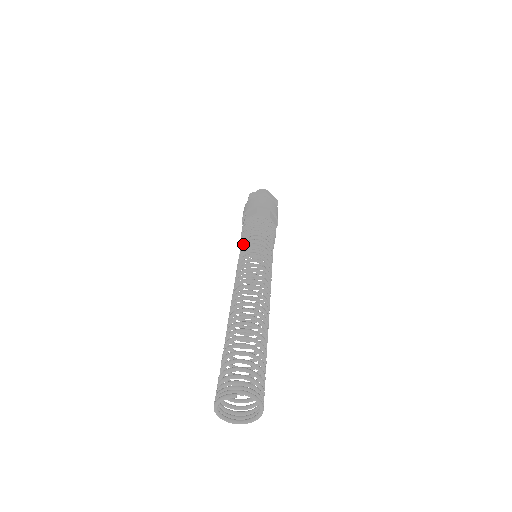
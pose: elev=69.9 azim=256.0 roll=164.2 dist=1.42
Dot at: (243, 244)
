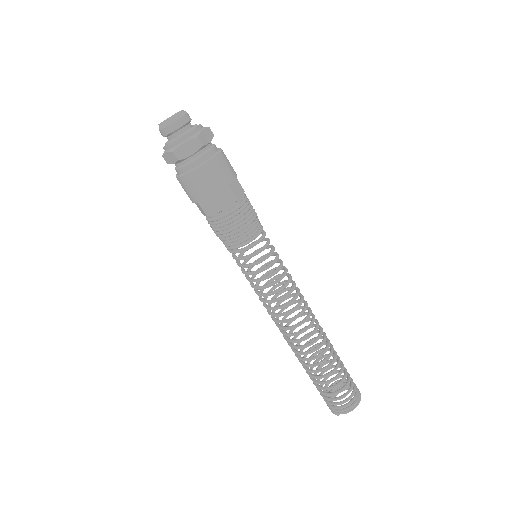
Dot at: occluded
